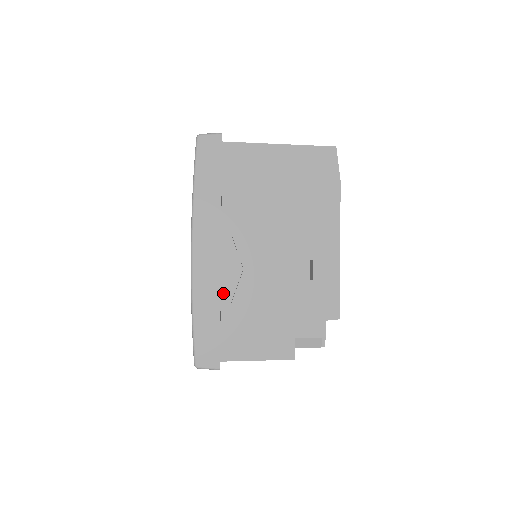
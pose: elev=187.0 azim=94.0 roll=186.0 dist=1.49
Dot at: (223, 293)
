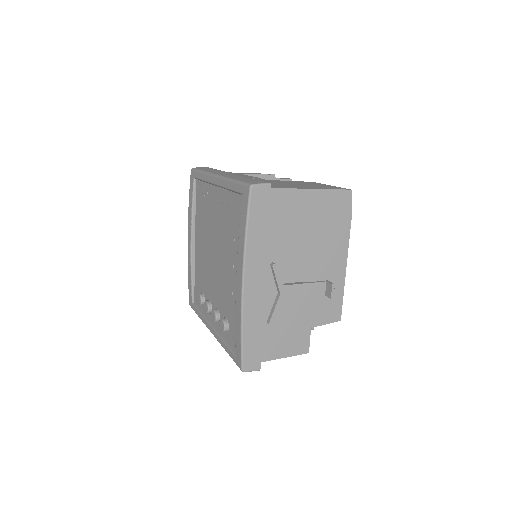
Dot at: occluded
